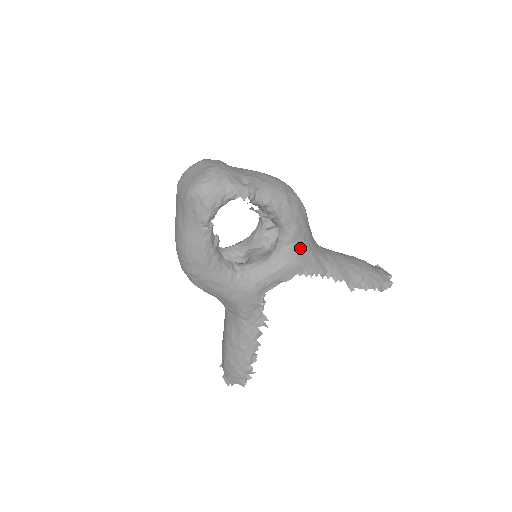
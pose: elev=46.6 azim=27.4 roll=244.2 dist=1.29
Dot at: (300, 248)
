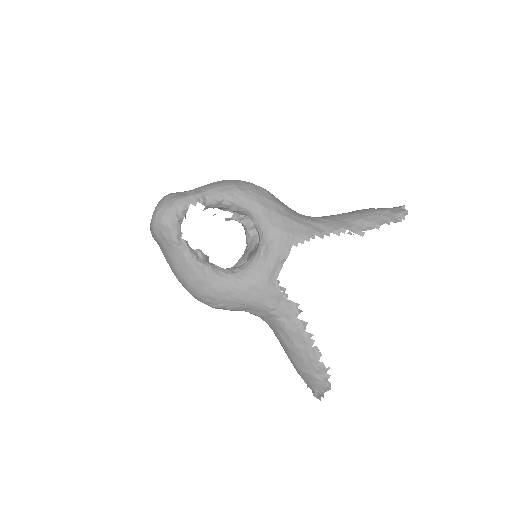
Dot at: (279, 222)
